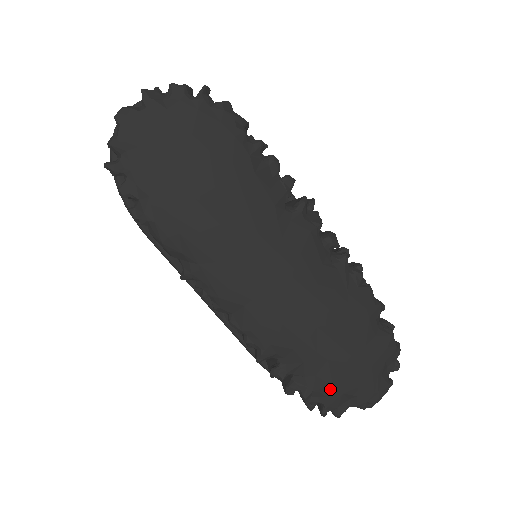
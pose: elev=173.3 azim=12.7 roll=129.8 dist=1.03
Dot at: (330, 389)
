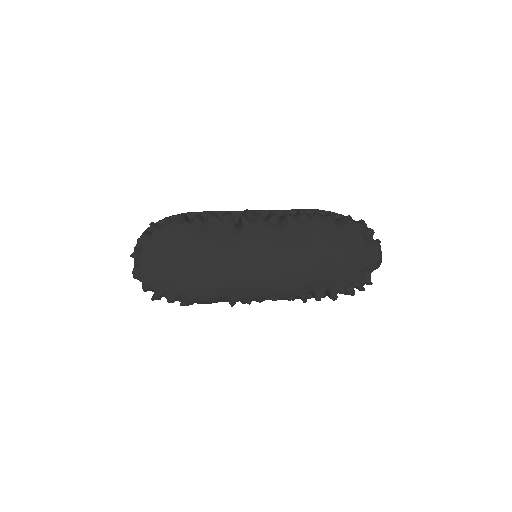
Dot at: (350, 277)
